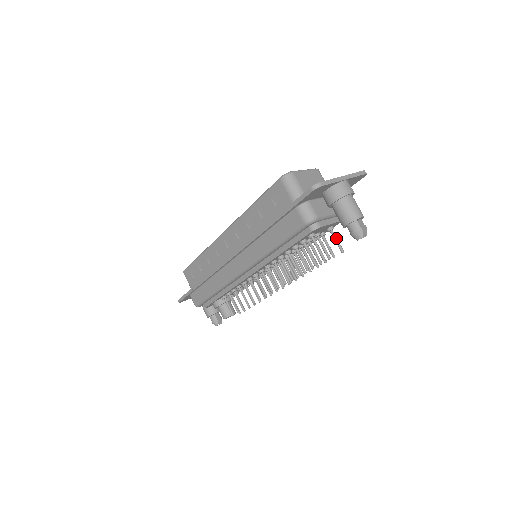
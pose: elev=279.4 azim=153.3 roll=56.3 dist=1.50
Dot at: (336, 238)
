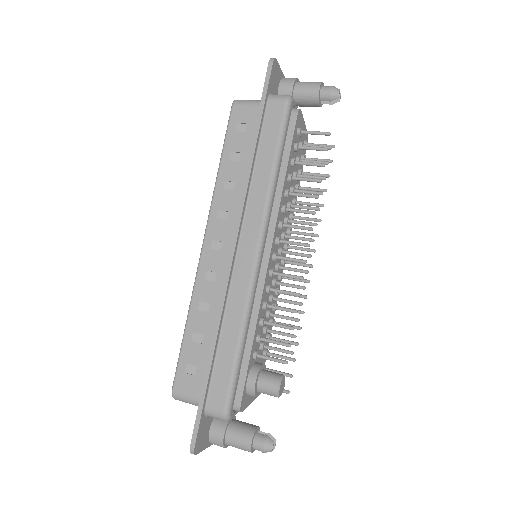
Dot at: (318, 144)
